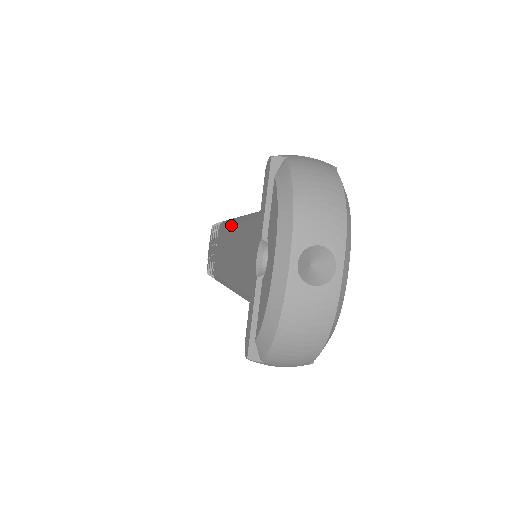
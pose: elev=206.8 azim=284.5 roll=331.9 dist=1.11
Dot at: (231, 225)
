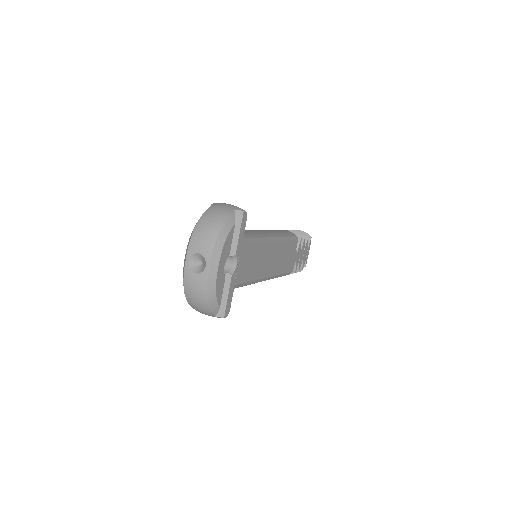
Dot at: occluded
